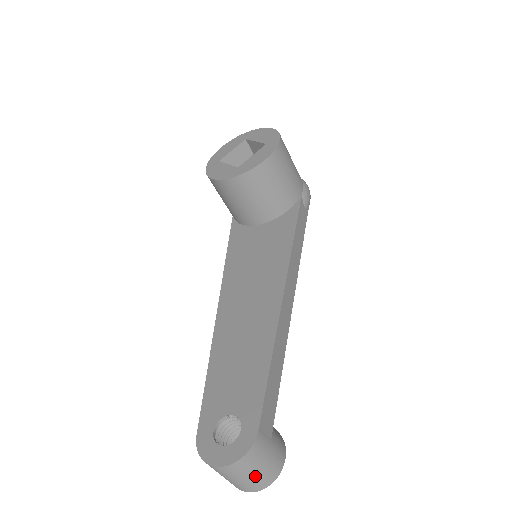
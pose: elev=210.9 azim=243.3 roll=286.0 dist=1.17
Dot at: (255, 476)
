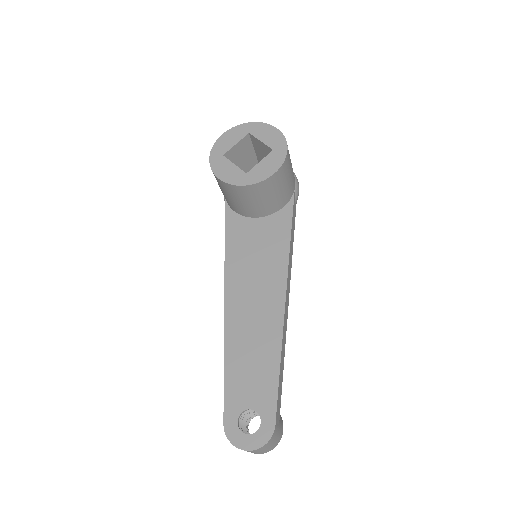
Dot at: (267, 449)
